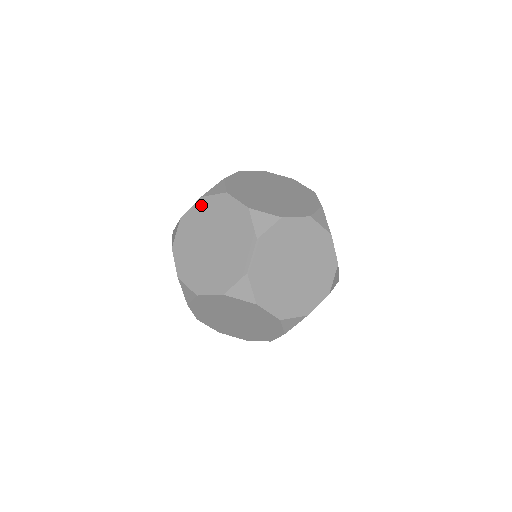
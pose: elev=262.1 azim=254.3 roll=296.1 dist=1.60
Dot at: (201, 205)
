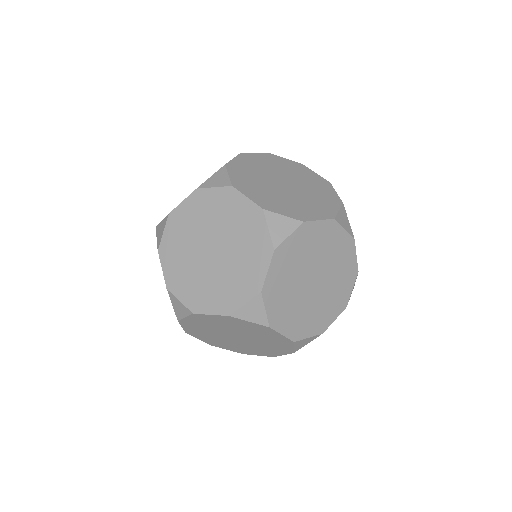
Dot at: (187, 324)
